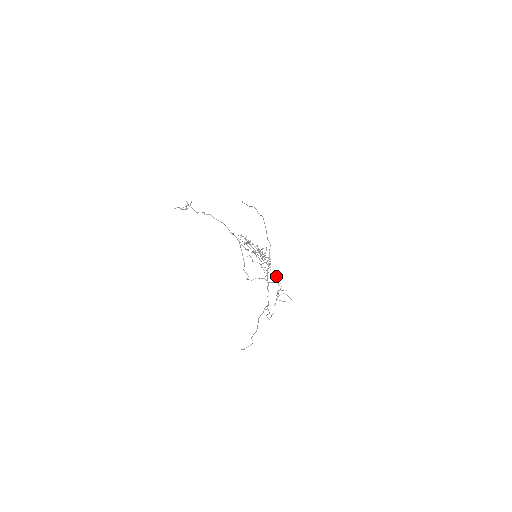
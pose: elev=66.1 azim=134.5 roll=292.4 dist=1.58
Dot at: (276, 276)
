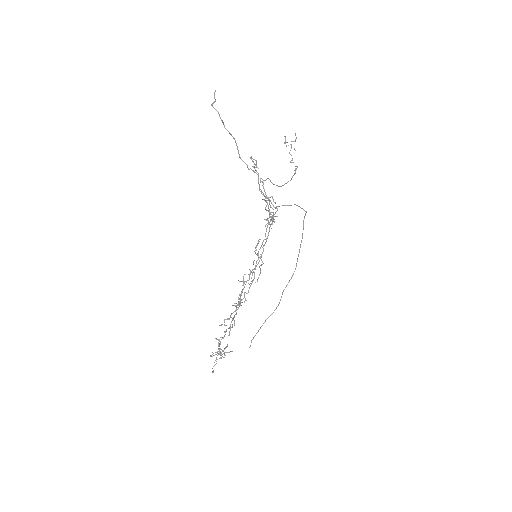
Dot at: occluded
